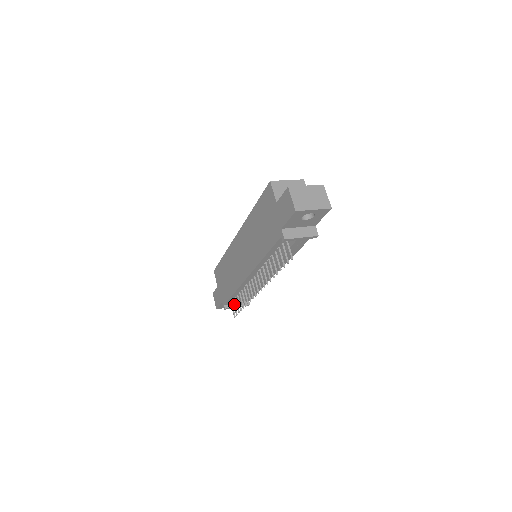
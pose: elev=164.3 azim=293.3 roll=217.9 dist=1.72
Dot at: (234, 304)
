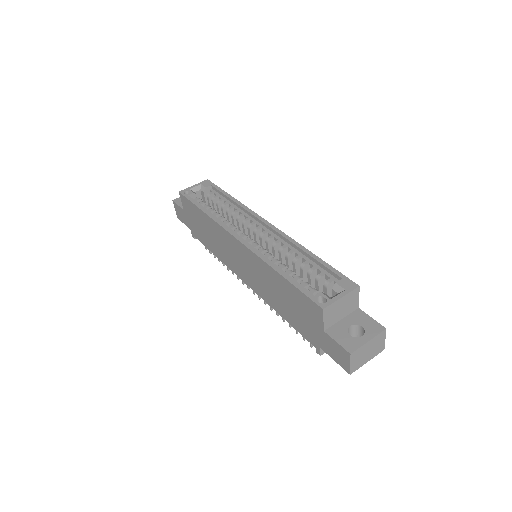
Dot at: occluded
